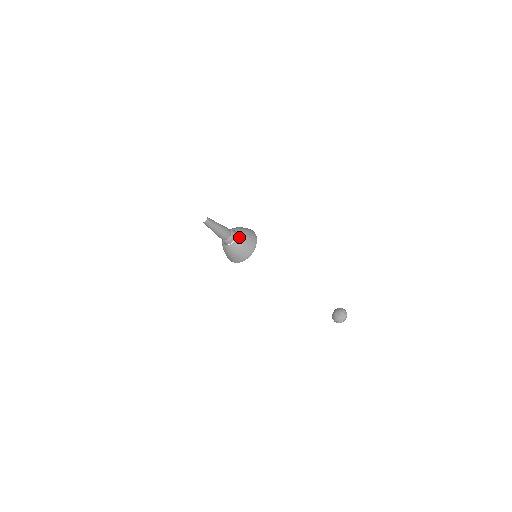
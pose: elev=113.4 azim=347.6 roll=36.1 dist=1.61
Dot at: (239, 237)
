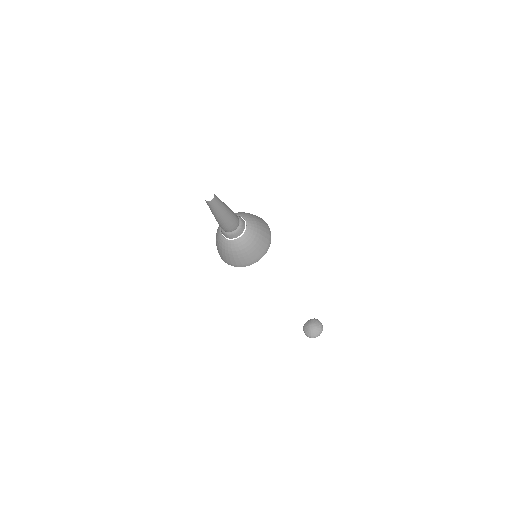
Dot at: (249, 232)
